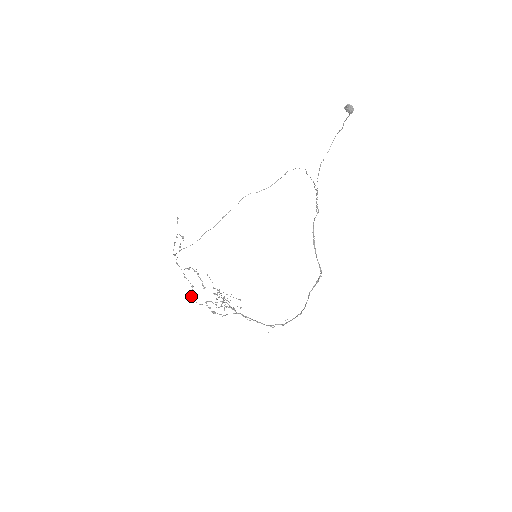
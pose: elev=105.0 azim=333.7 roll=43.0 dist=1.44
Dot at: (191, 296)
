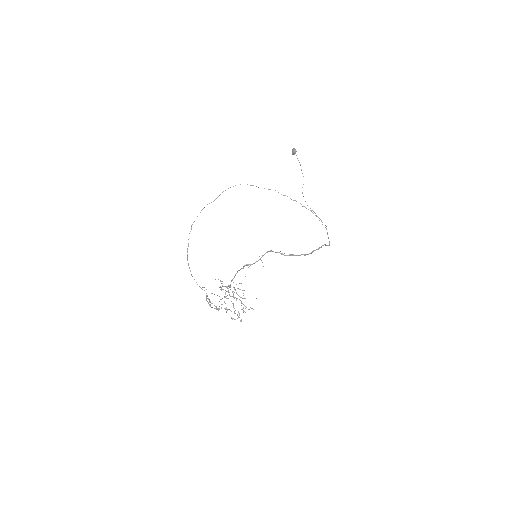
Dot at: occluded
